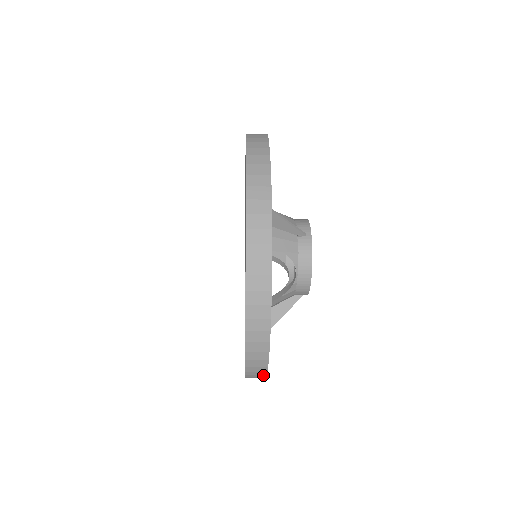
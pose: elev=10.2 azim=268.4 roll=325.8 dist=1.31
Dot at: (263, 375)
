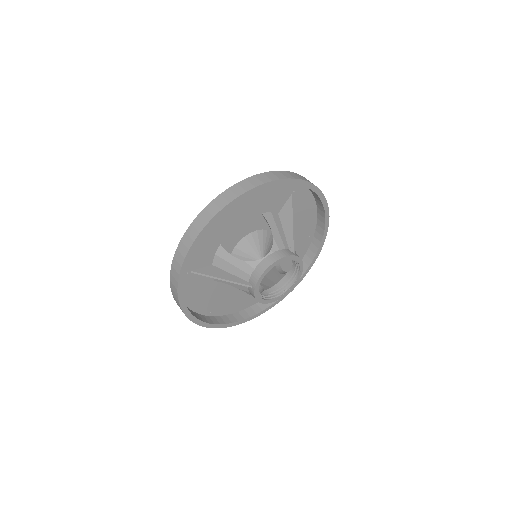
Dot at: (257, 315)
